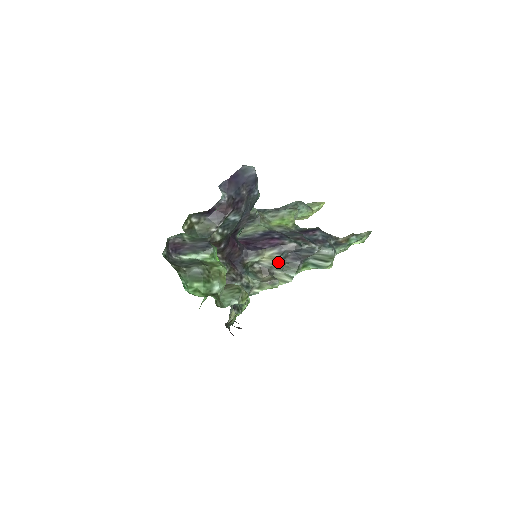
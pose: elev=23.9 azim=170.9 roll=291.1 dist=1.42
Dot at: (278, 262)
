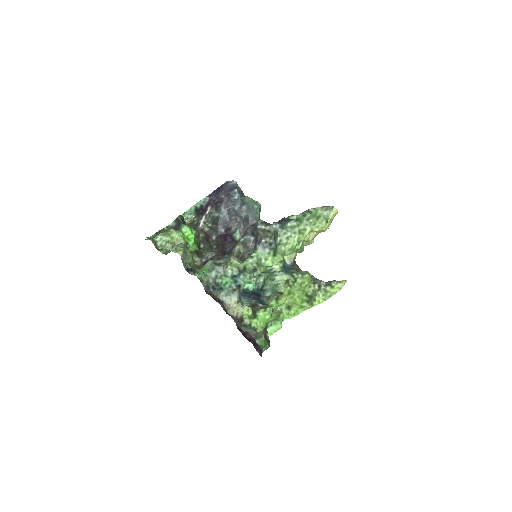
Dot at: (244, 246)
